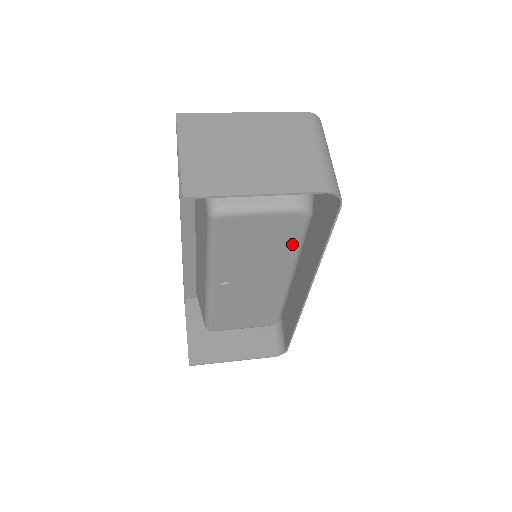
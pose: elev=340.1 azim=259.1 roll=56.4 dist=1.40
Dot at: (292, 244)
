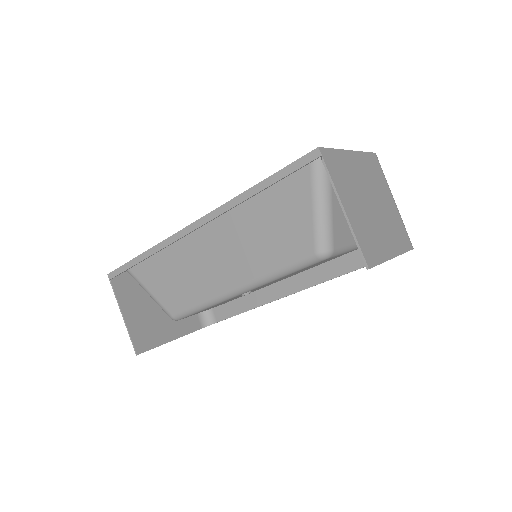
Dot at: occluded
